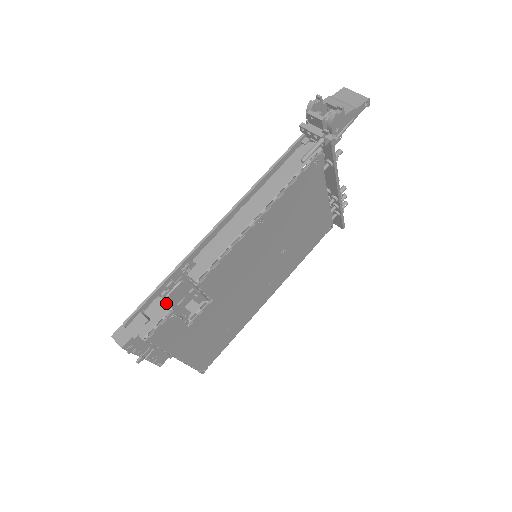
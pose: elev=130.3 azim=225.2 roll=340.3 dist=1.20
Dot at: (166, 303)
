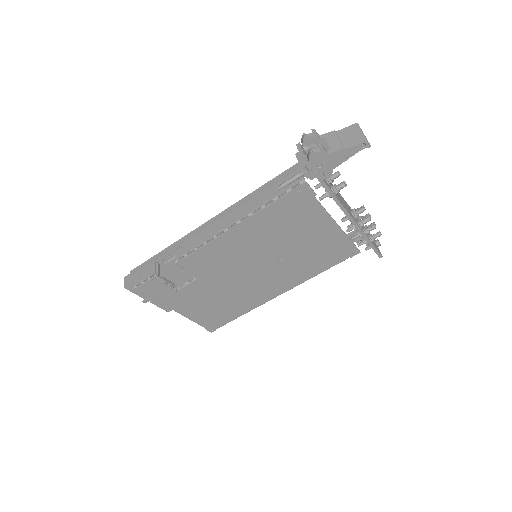
Dot at: (155, 268)
